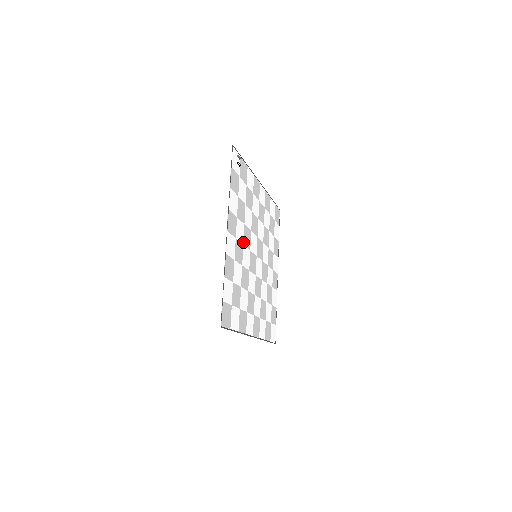
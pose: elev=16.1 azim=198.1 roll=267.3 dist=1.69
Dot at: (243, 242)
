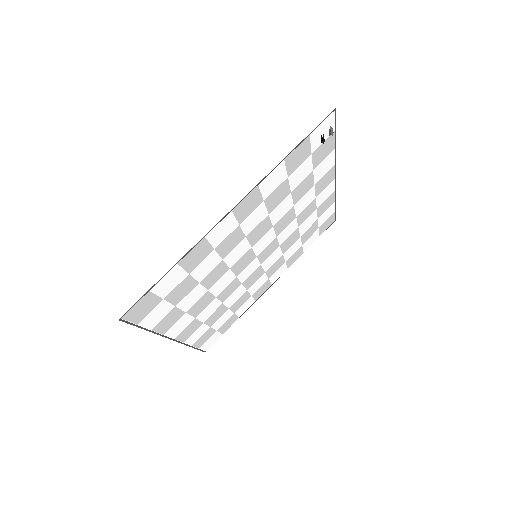
Dot at: (248, 233)
